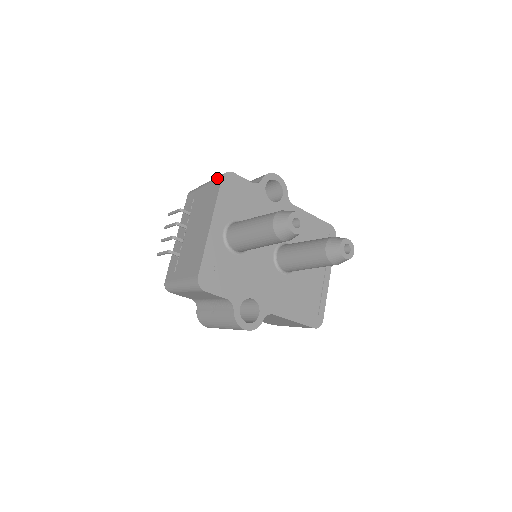
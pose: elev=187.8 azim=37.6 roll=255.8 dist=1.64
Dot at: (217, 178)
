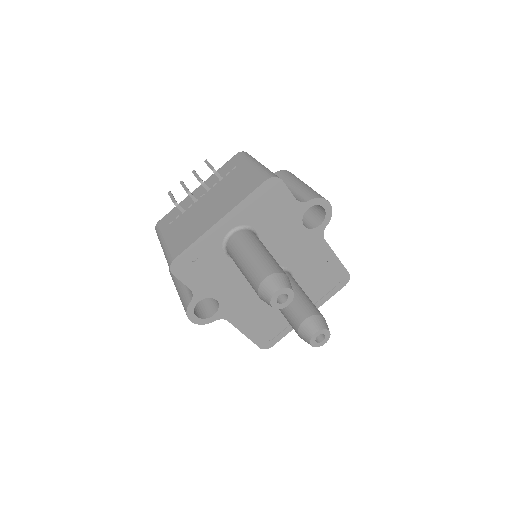
Dot at: (263, 174)
